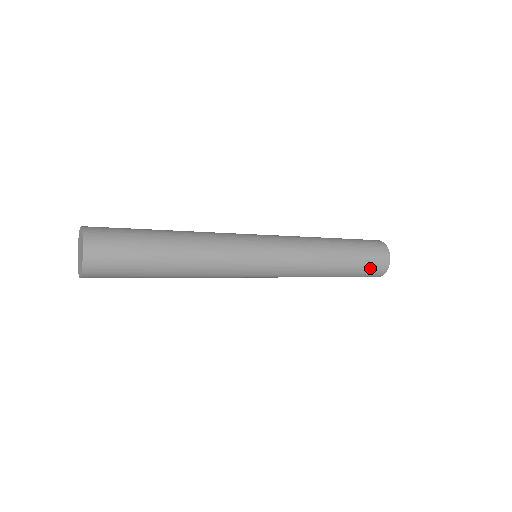
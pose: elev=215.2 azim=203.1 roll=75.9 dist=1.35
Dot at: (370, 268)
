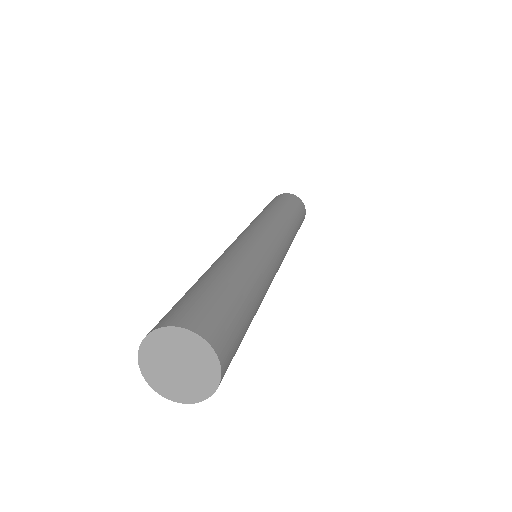
Dot at: occluded
